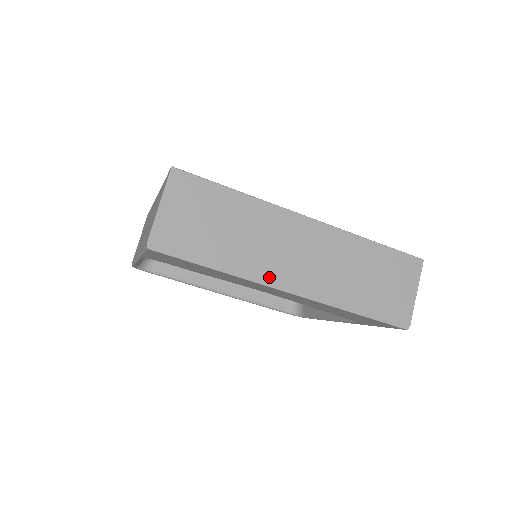
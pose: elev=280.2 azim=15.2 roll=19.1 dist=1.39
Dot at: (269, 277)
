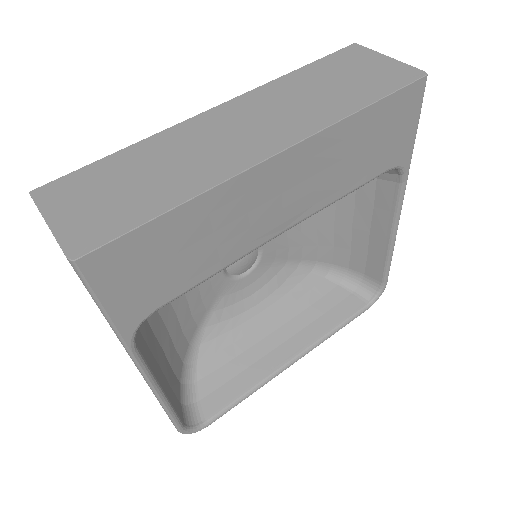
Dot at: (240, 163)
